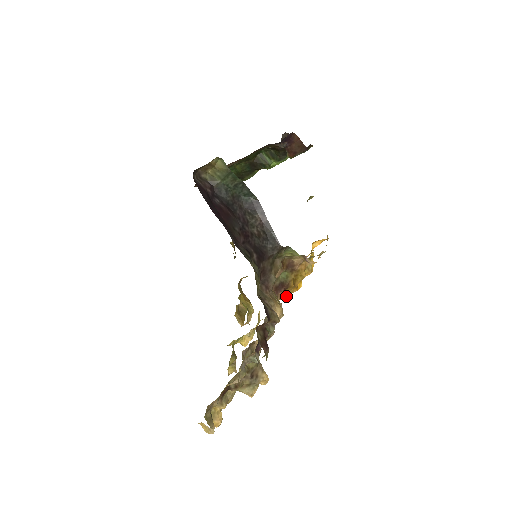
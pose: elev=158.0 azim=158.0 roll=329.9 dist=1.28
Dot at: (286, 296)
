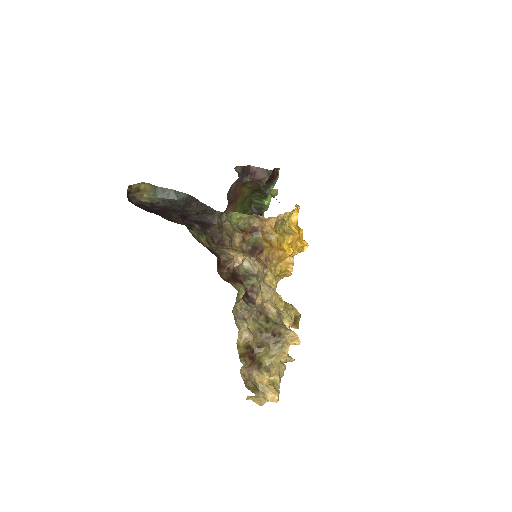
Dot at: (275, 260)
